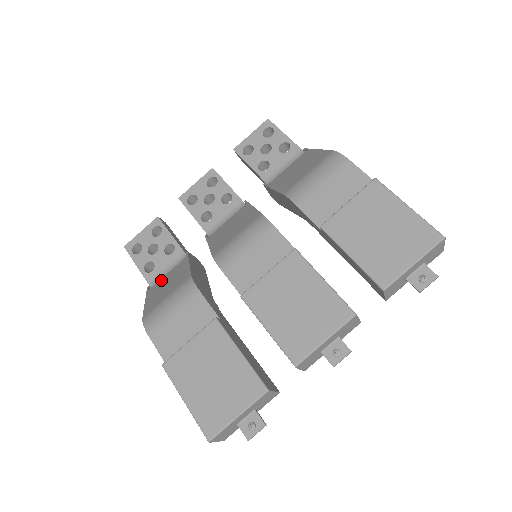
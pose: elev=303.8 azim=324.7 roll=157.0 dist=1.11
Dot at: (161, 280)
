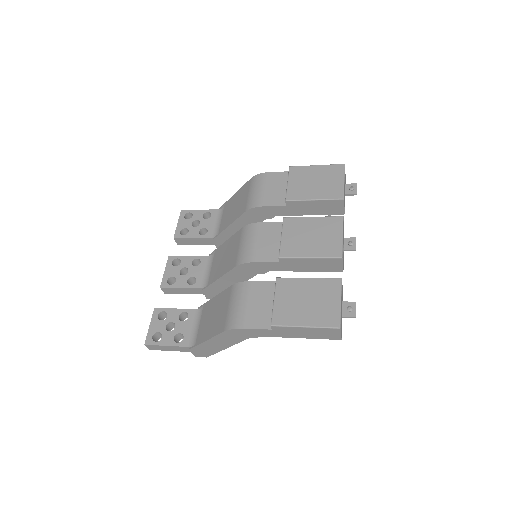
Dot at: (200, 329)
